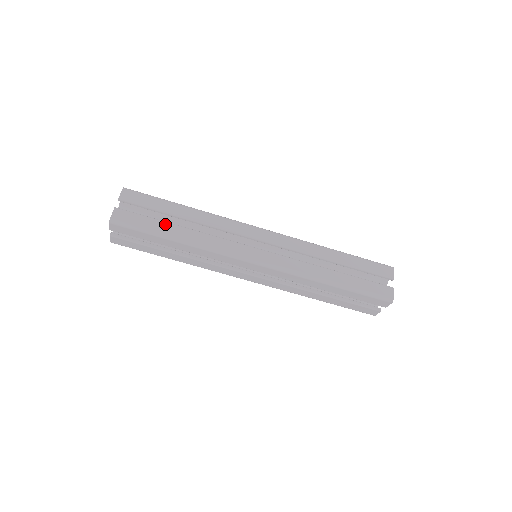
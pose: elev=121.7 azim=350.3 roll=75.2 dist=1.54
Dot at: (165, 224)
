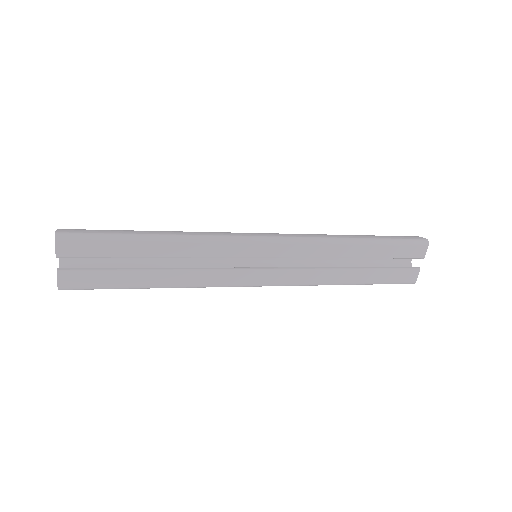
Dot at: (133, 275)
